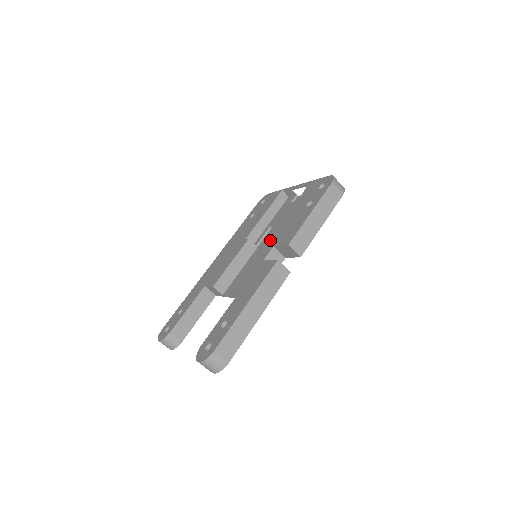
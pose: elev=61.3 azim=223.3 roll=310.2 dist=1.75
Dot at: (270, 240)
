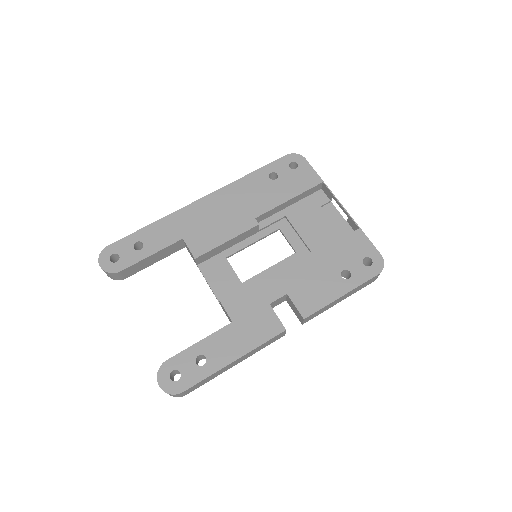
Dot at: (286, 275)
